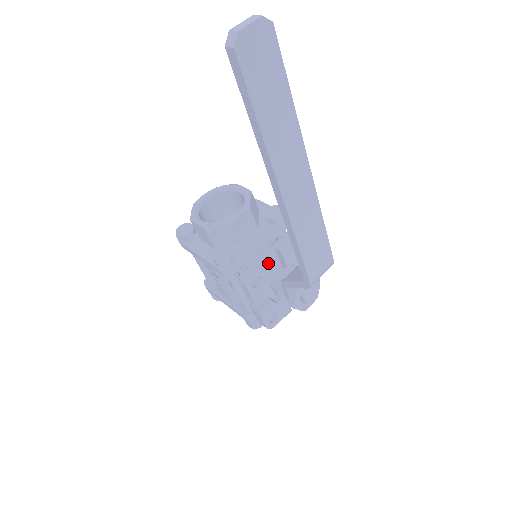
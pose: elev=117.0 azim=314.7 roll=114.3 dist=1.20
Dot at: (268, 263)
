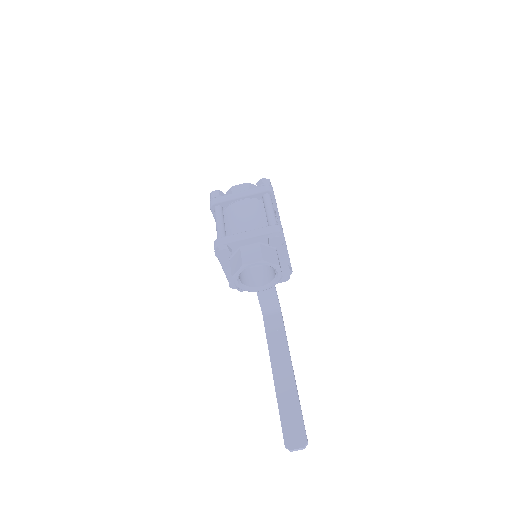
Dot at: occluded
